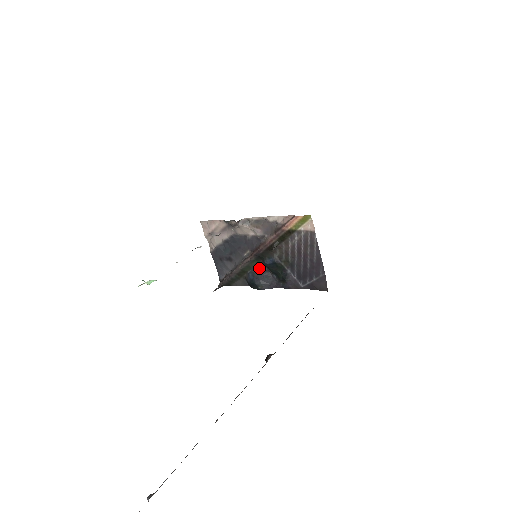
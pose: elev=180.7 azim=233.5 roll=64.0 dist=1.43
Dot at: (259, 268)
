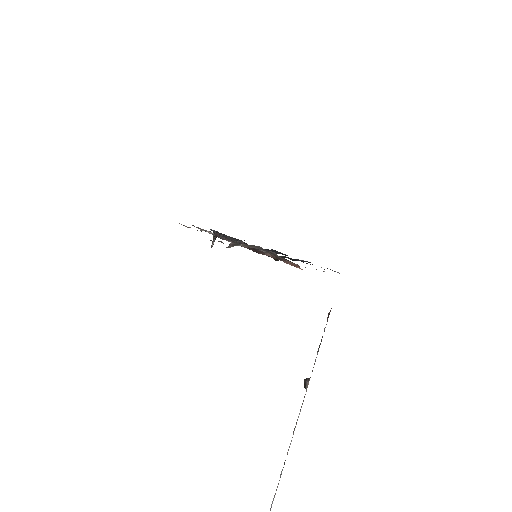
Dot at: occluded
